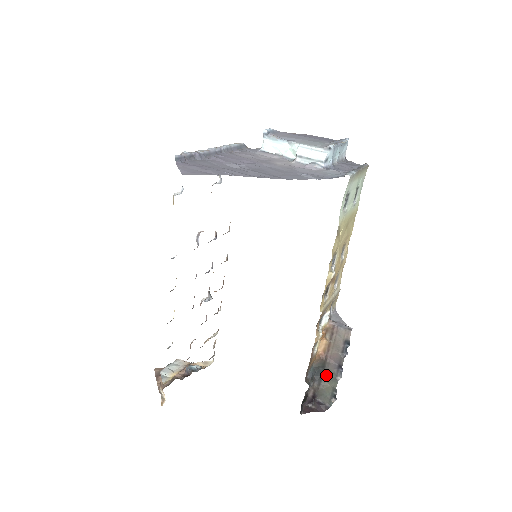
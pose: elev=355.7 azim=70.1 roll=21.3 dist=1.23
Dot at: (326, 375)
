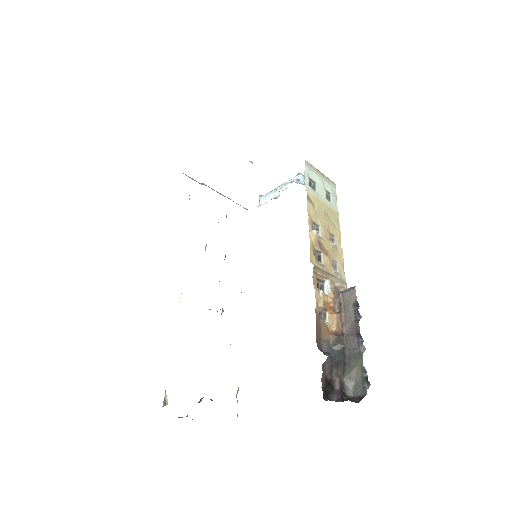
Dot at: (349, 356)
